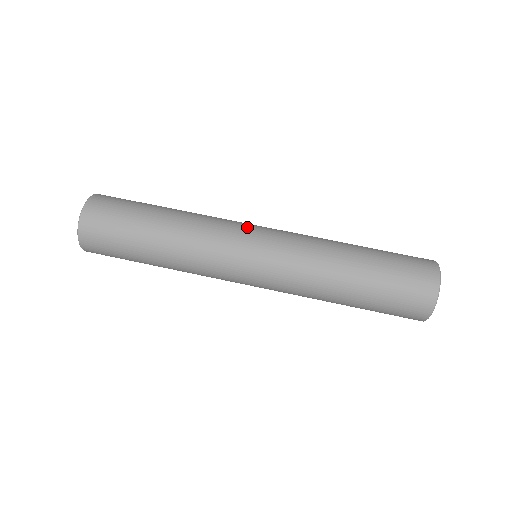
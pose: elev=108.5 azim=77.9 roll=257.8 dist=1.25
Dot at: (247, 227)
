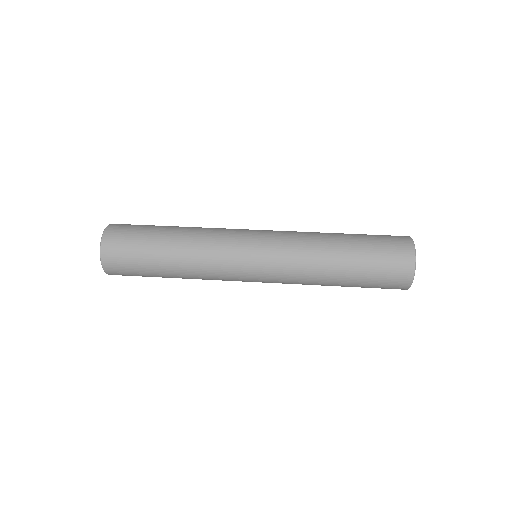
Dot at: (244, 234)
